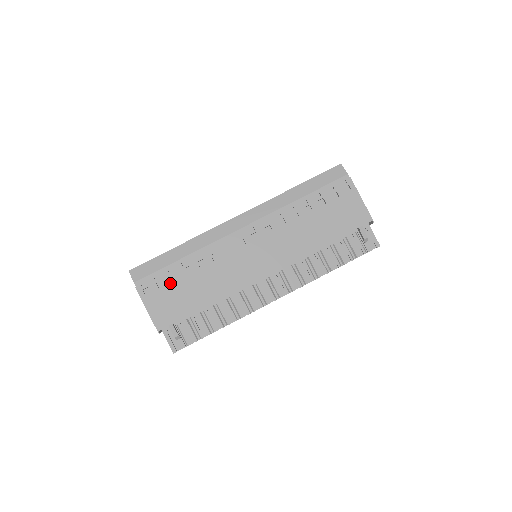
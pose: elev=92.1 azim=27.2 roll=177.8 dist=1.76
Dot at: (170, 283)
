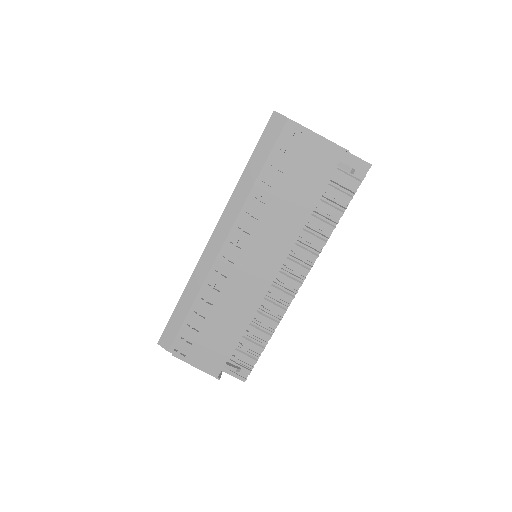
Dot at: (197, 334)
